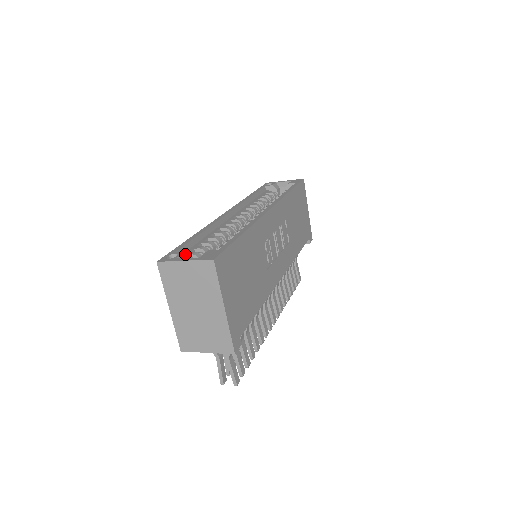
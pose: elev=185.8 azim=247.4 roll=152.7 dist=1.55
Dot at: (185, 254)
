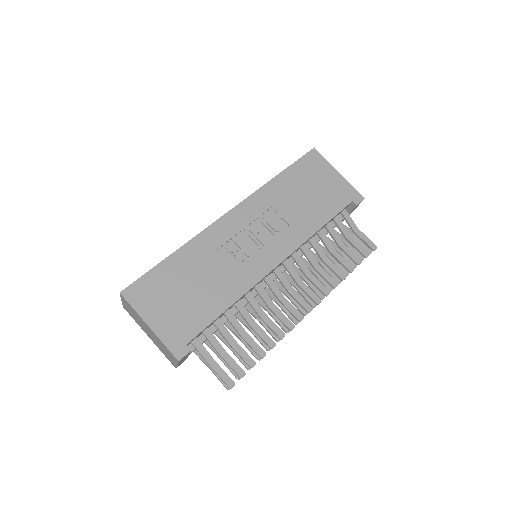
Dot at: occluded
